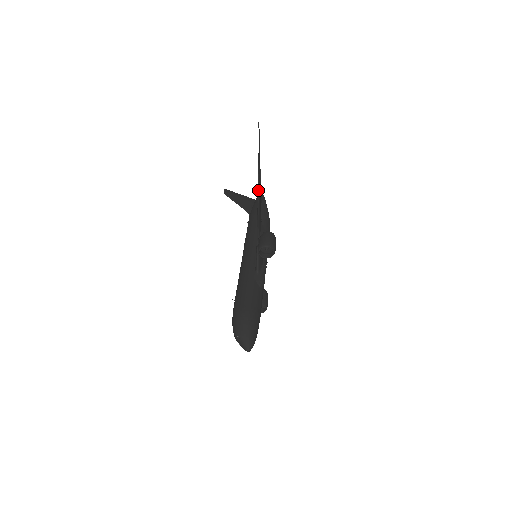
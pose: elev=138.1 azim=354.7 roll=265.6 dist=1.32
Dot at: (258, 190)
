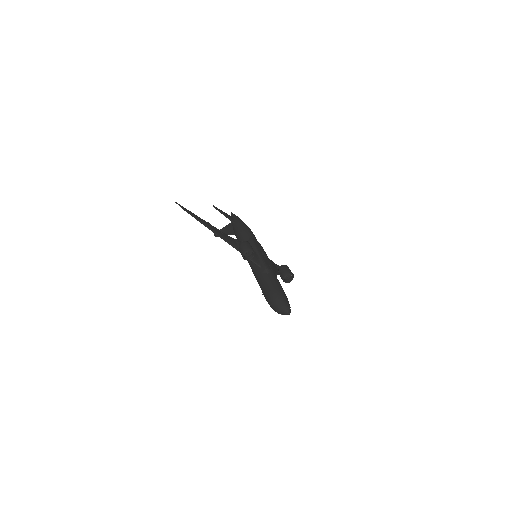
Dot at: (212, 231)
